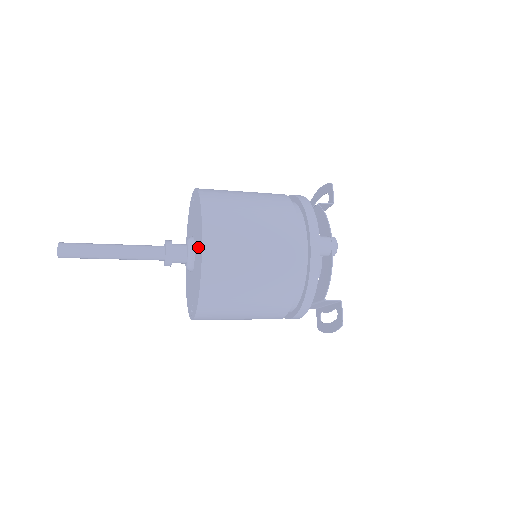
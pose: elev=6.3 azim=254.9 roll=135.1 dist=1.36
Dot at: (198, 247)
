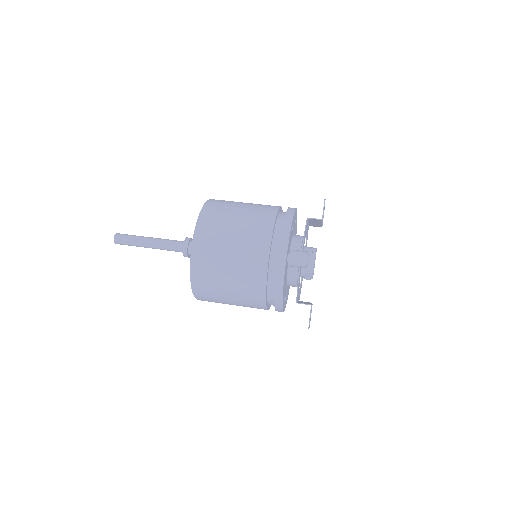
Dot at: occluded
